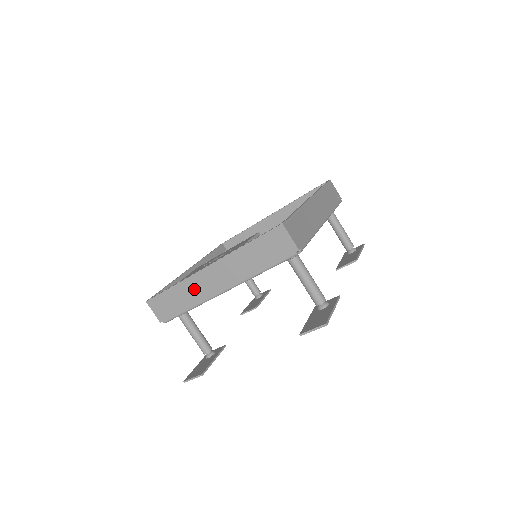
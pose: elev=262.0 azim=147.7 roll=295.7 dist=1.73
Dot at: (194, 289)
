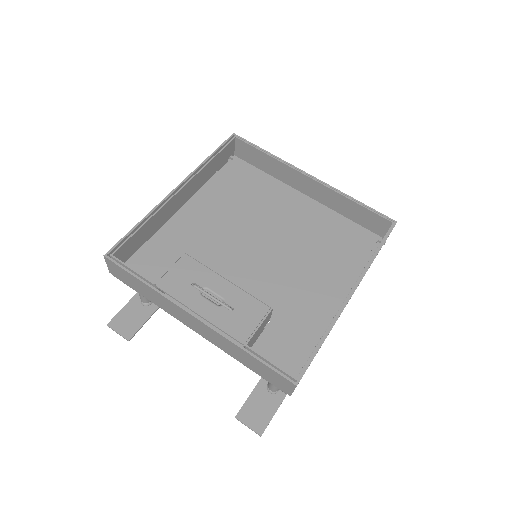
Dot at: (166, 305)
